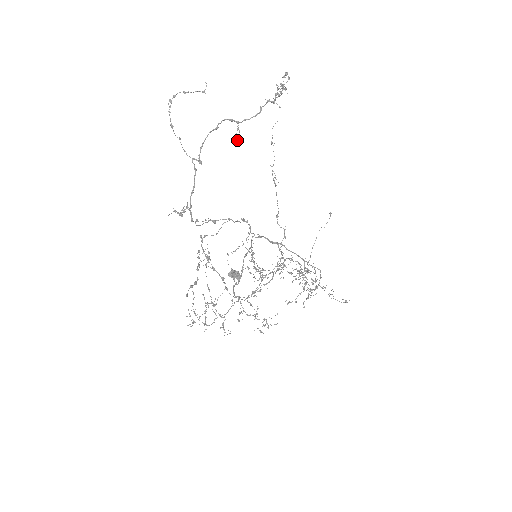
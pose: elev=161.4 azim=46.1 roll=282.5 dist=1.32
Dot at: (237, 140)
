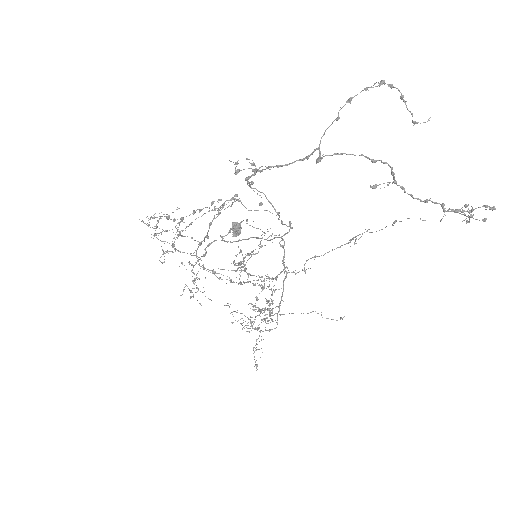
Dot at: (373, 188)
